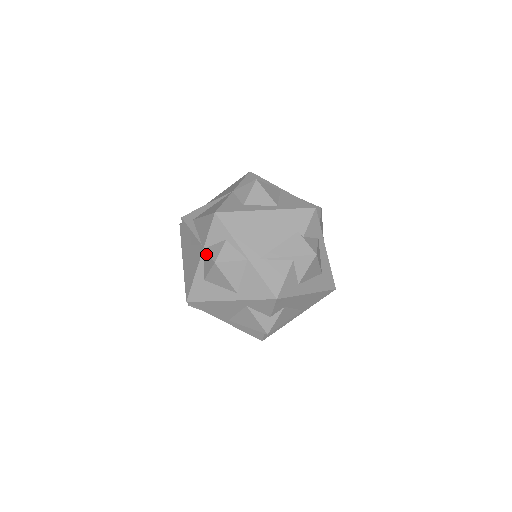
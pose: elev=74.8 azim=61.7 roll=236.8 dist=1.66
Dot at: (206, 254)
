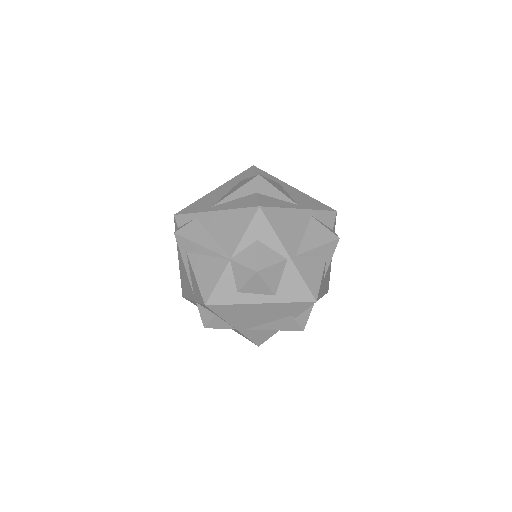
Dot at: occluded
